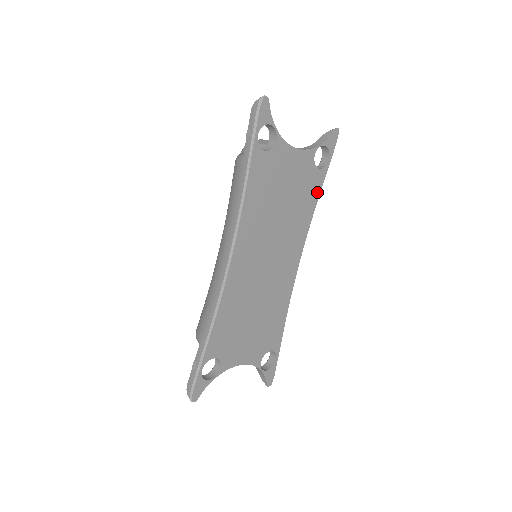
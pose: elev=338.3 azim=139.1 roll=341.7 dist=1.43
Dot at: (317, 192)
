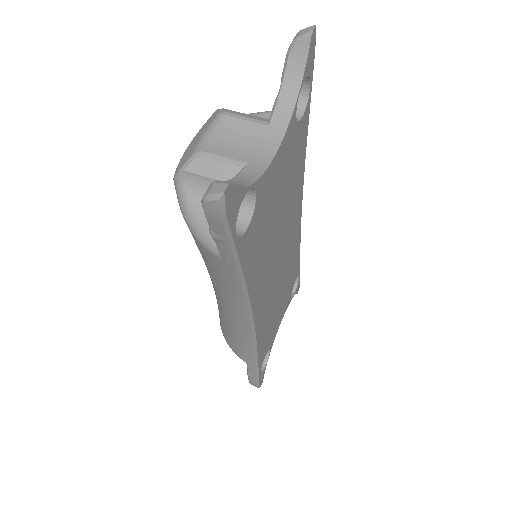
Dot at: (304, 138)
